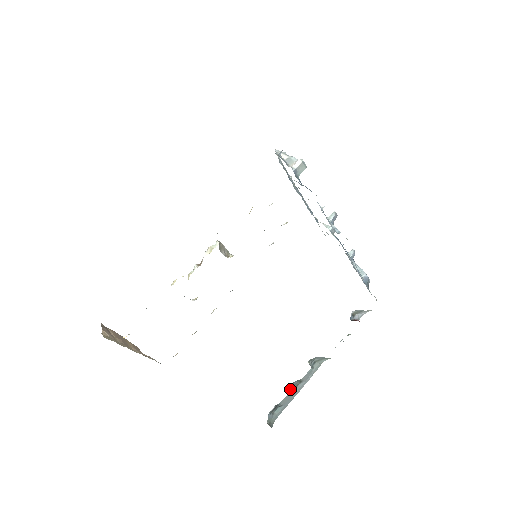
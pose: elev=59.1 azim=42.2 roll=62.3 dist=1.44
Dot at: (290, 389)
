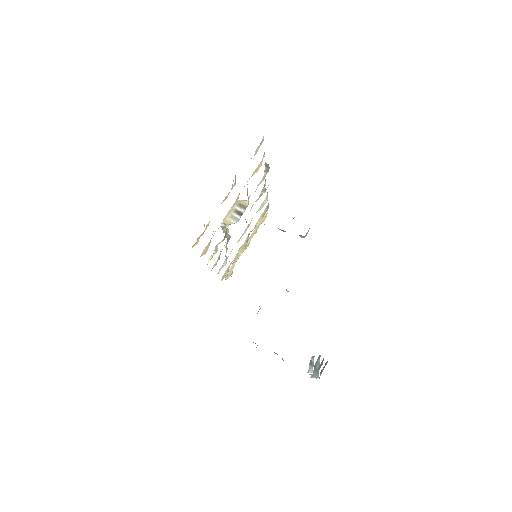
Dot at: occluded
